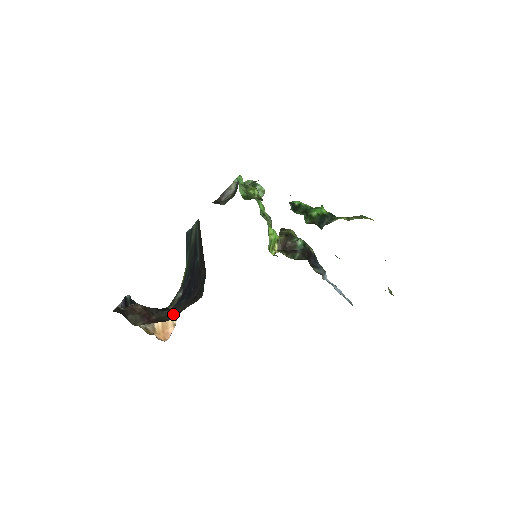
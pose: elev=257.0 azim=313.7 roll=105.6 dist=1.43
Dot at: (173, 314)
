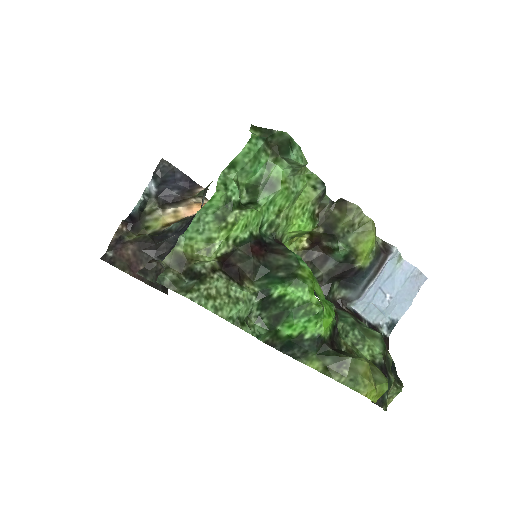
Dot at: occluded
